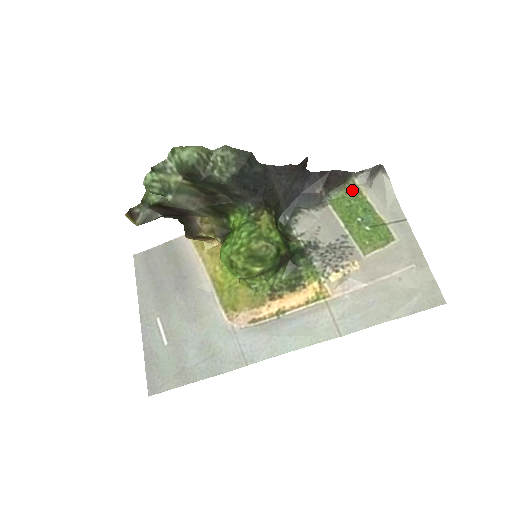
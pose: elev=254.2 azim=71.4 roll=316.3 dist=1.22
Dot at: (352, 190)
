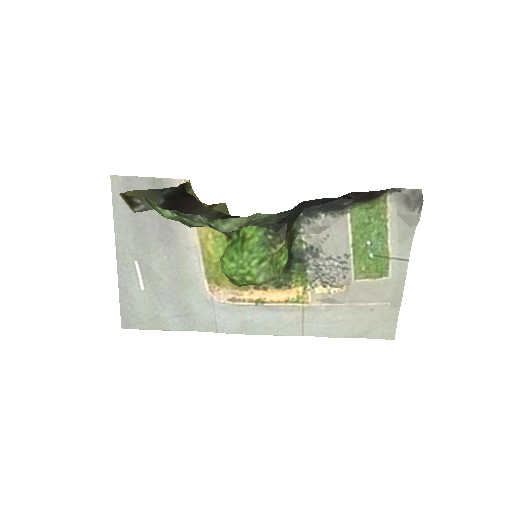
Dot at: (379, 206)
